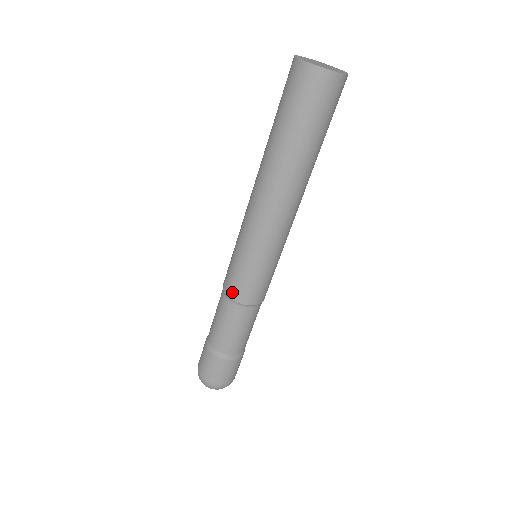
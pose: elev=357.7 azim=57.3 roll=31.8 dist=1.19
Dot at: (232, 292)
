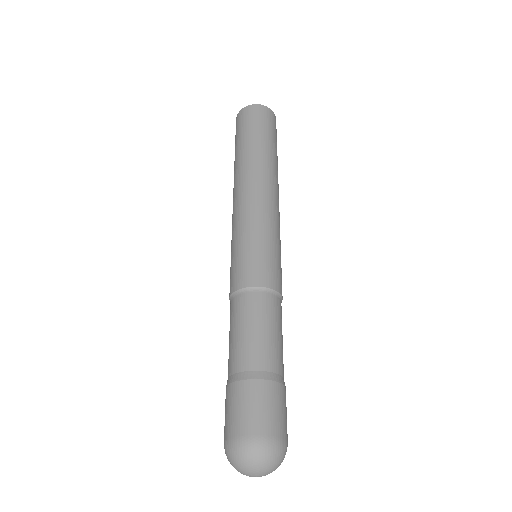
Dot at: (233, 285)
